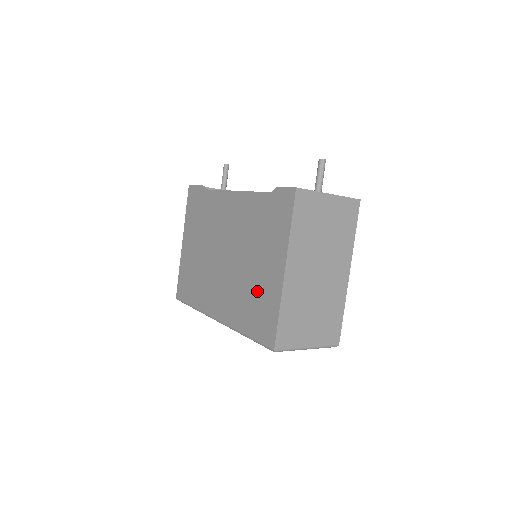
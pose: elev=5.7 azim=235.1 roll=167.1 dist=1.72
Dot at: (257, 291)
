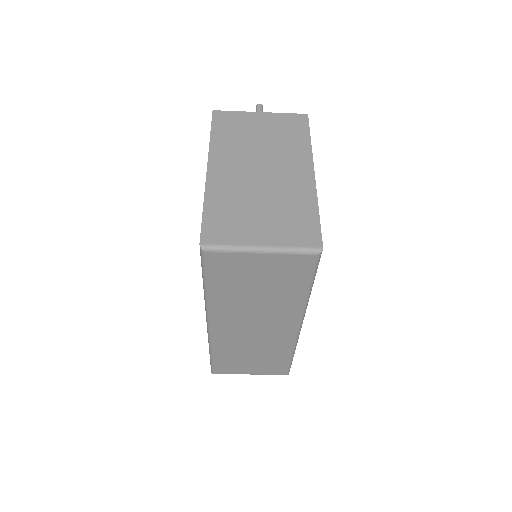
Dot at: occluded
